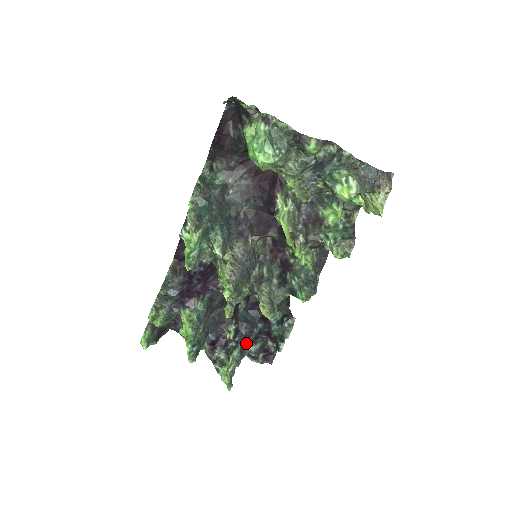
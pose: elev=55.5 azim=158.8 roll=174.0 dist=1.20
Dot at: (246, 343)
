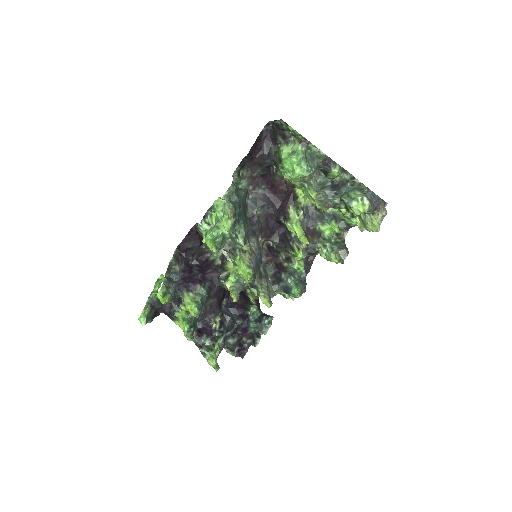
Dot at: (226, 335)
